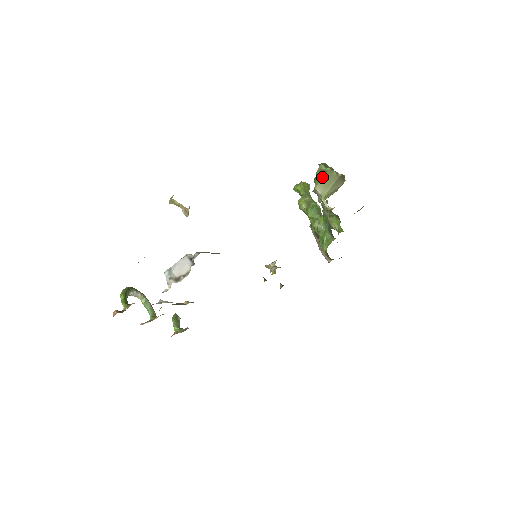
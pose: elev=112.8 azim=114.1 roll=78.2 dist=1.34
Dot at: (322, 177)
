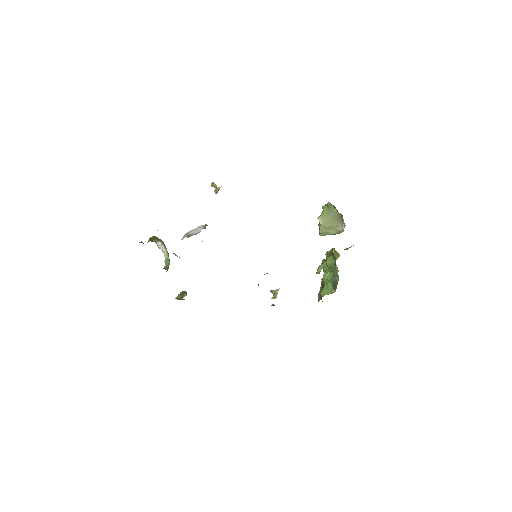
Dot at: (325, 210)
